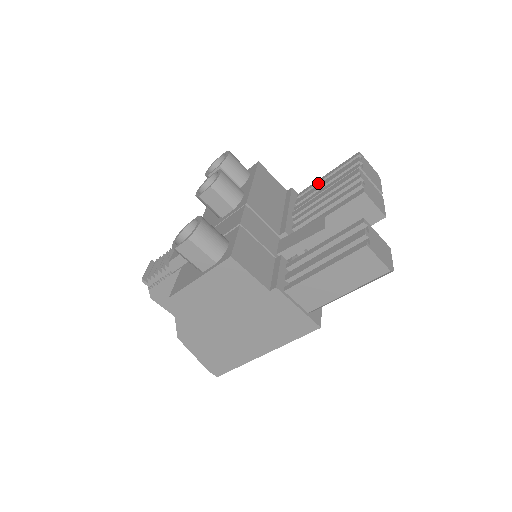
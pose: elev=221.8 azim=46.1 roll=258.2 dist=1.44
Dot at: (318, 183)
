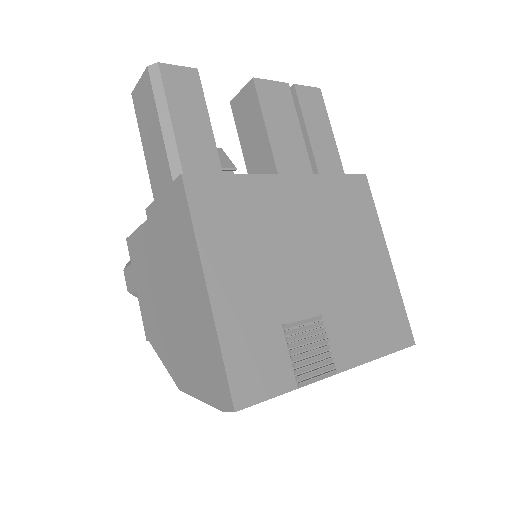
Dot at: occluded
